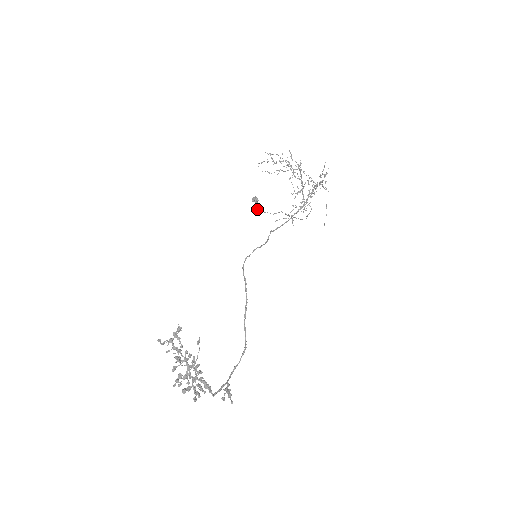
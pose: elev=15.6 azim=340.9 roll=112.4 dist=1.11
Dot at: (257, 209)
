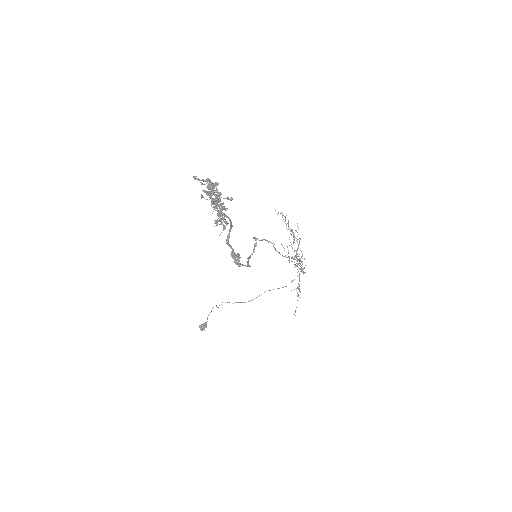
Dot at: (222, 302)
